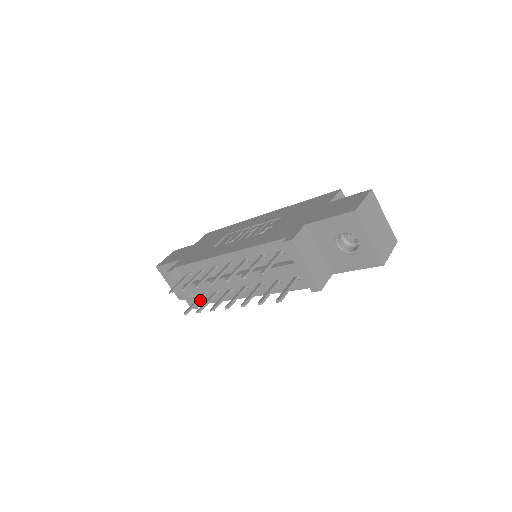
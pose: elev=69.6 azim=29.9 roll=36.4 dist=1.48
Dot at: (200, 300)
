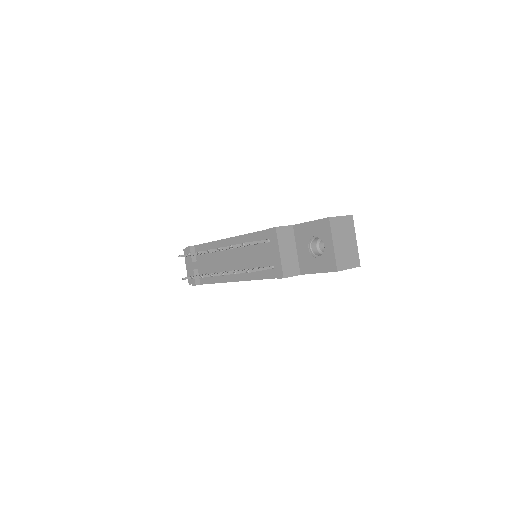
Dot at: occluded
